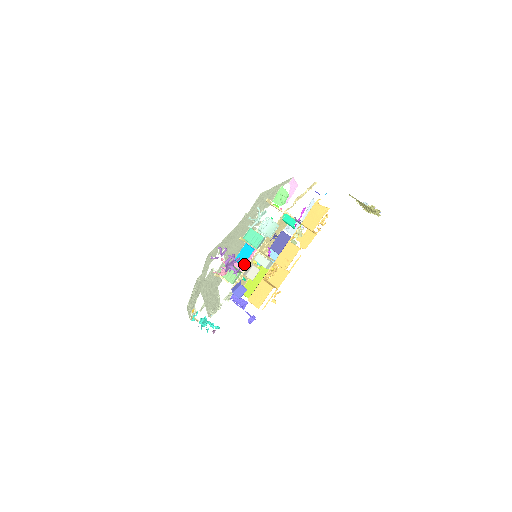
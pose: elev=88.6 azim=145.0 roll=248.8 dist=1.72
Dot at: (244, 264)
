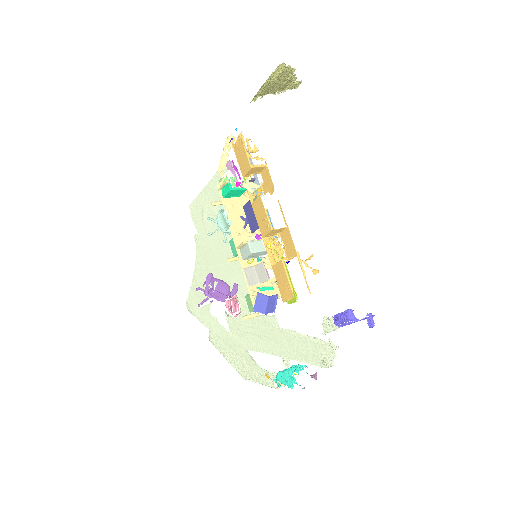
Dot at: occluded
